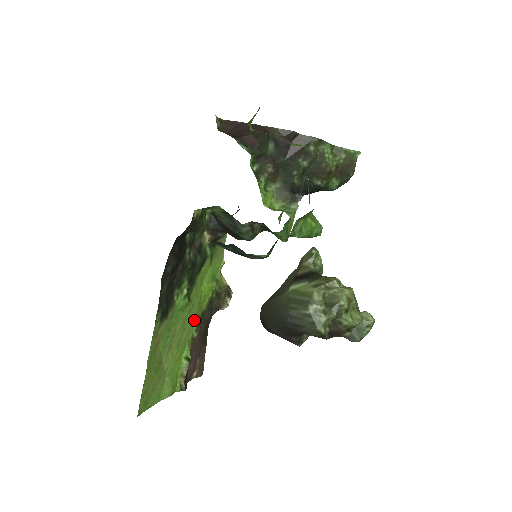
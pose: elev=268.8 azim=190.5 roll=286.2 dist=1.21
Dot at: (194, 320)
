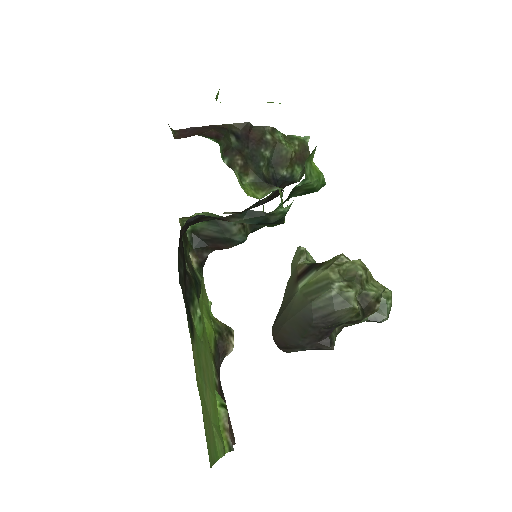
Dot at: (211, 361)
